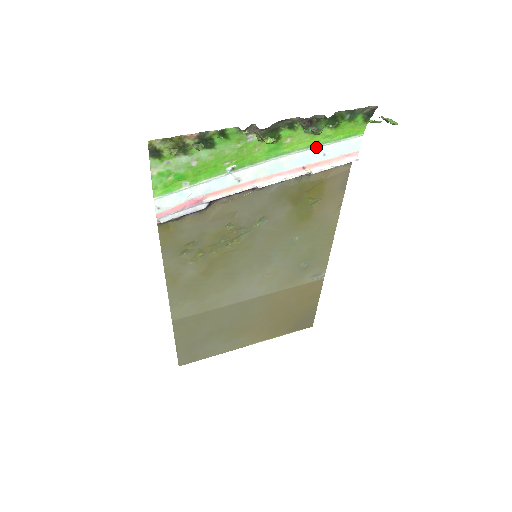
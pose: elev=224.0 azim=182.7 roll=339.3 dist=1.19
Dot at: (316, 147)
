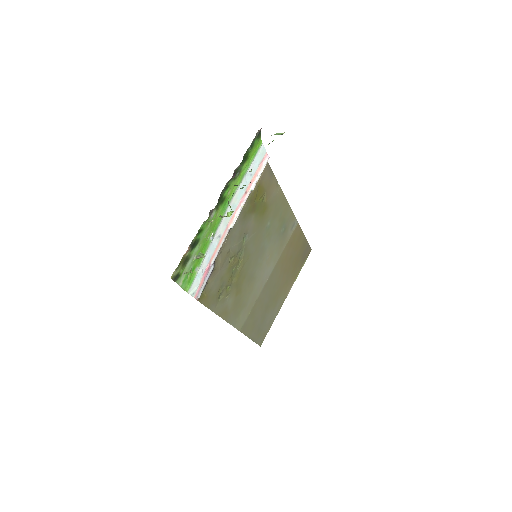
Dot at: (244, 177)
